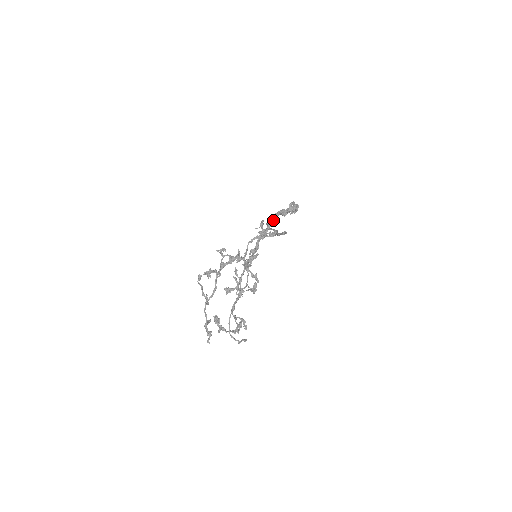
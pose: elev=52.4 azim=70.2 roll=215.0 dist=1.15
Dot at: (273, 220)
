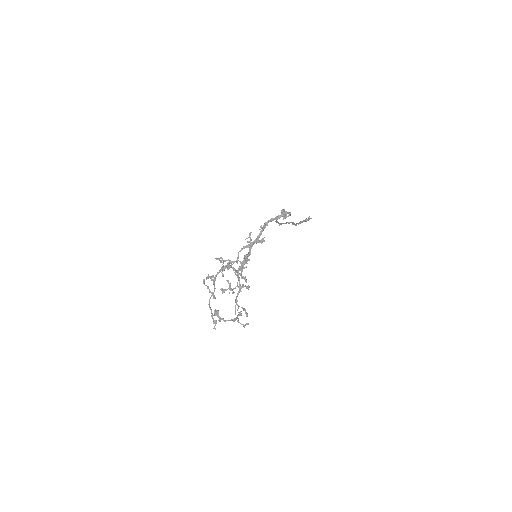
Dot at: (263, 229)
